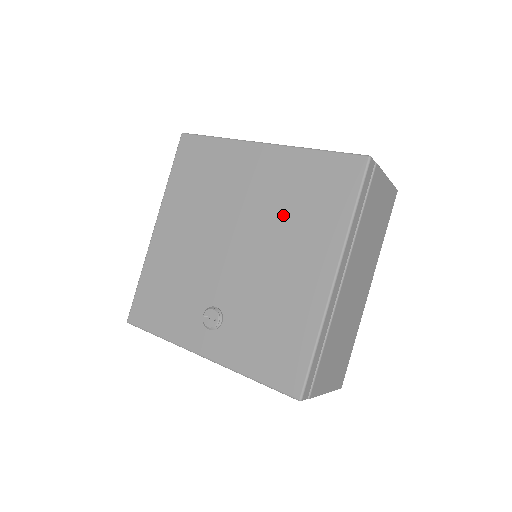
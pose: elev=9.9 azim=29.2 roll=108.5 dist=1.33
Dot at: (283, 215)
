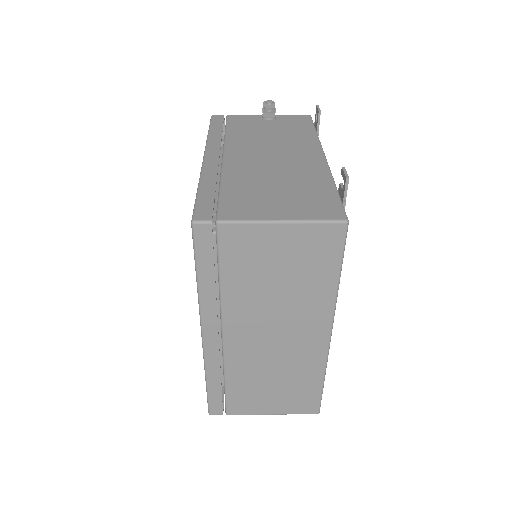
Dot at: occluded
